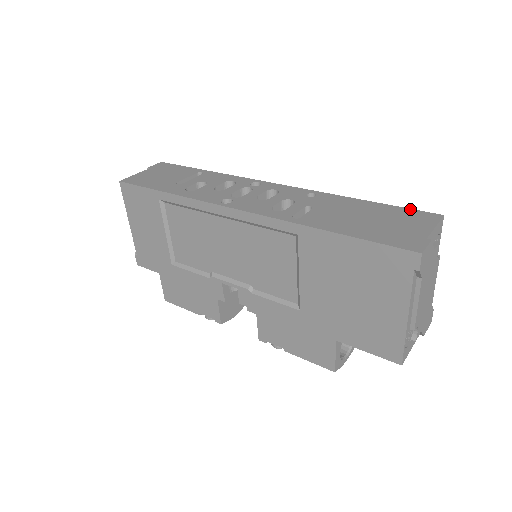
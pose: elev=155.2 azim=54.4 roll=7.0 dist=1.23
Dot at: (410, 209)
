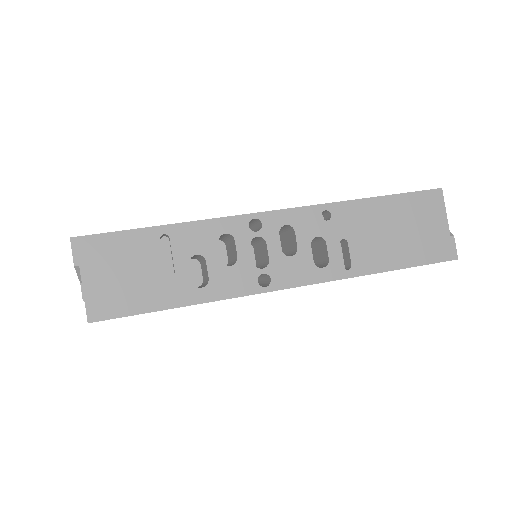
Dot at: (416, 193)
